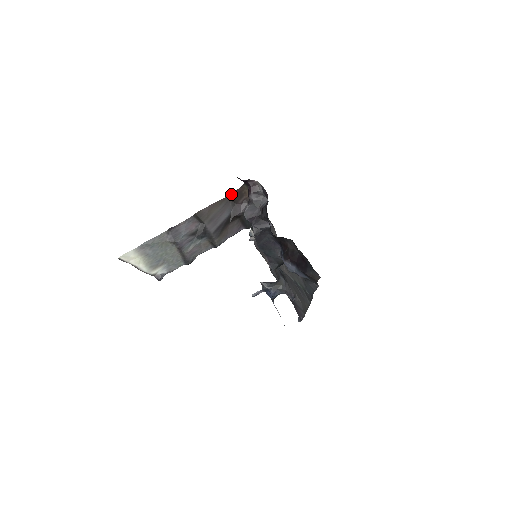
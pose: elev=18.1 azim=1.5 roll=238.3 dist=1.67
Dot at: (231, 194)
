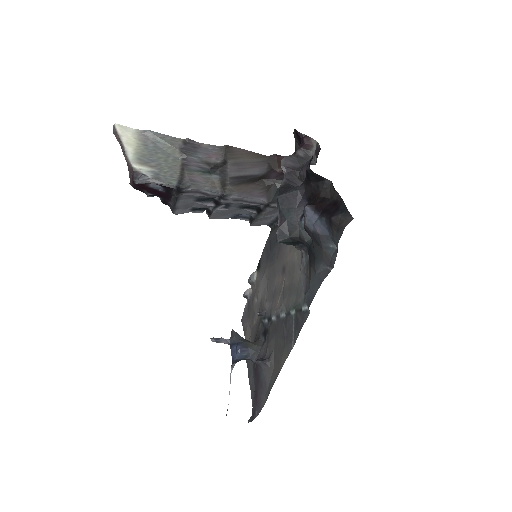
Dot at: (274, 156)
